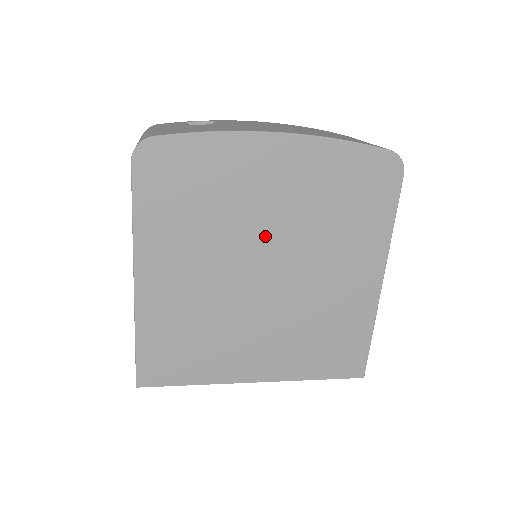
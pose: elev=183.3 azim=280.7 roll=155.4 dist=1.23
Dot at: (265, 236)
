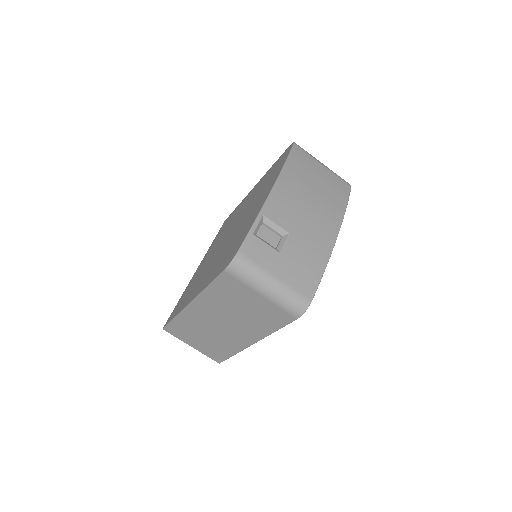
Dot at: occluded
